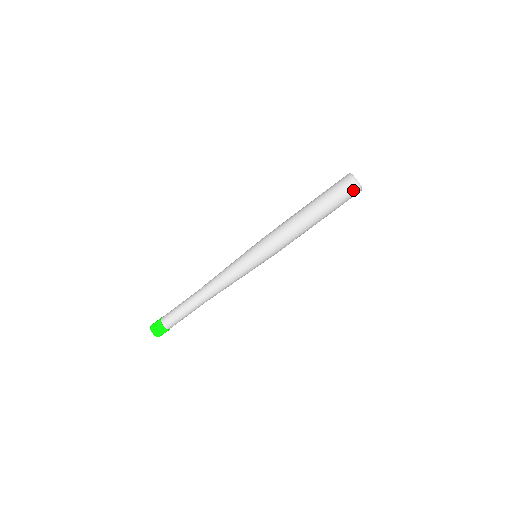
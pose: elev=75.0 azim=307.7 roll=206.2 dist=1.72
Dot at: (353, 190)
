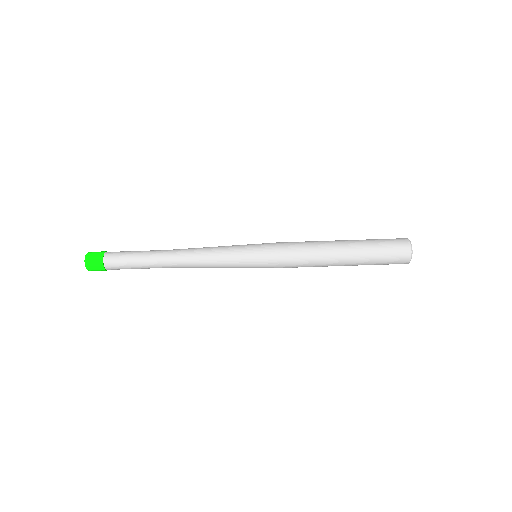
Dot at: (401, 261)
